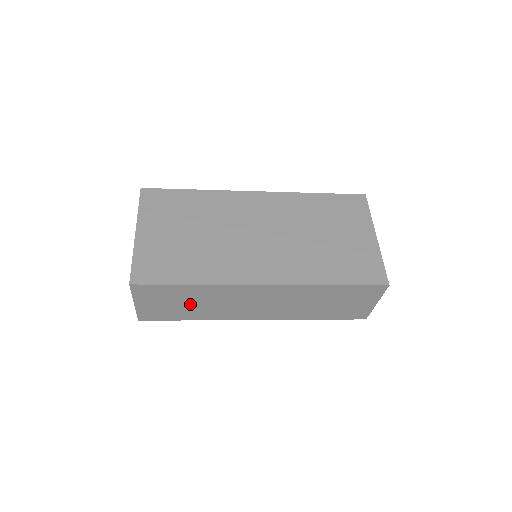
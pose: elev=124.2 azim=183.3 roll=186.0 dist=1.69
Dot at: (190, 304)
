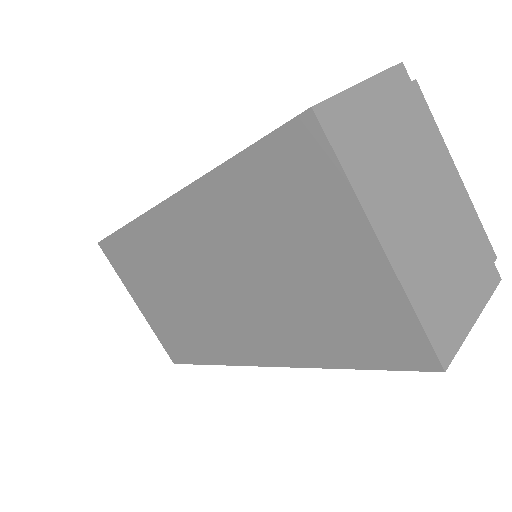
Dot at: occluded
